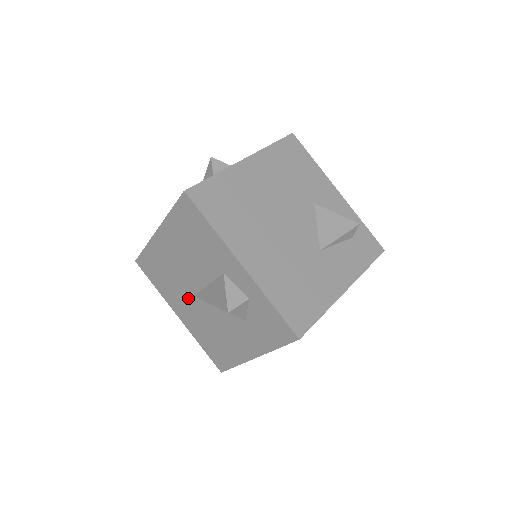
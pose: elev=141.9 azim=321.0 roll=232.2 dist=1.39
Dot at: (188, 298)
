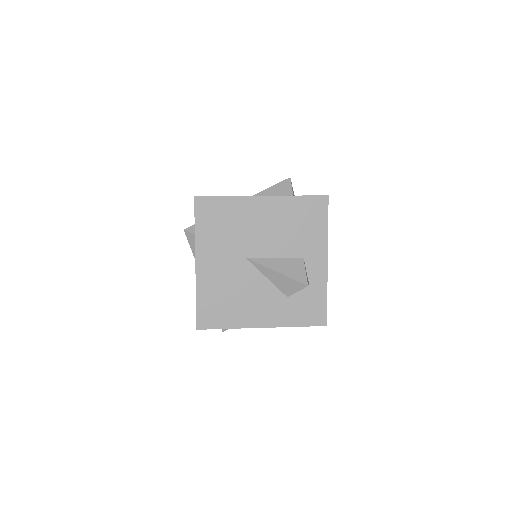
Dot at: (235, 256)
